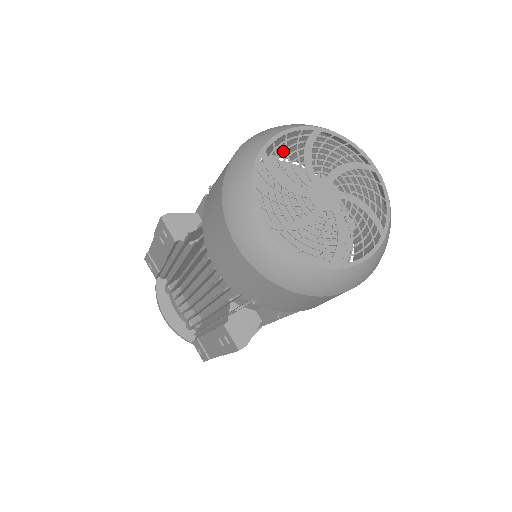
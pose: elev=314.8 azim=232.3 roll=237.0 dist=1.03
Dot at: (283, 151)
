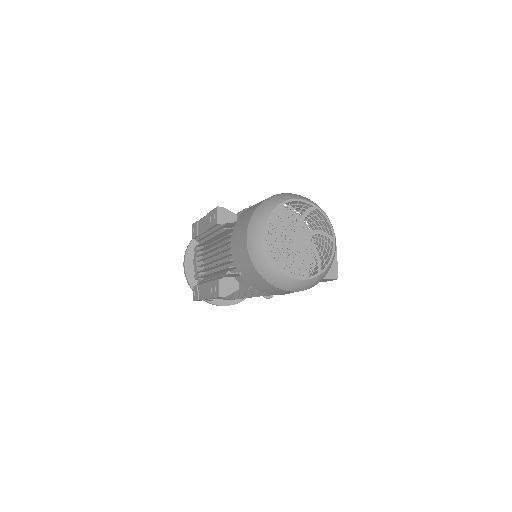
Dot at: (292, 208)
